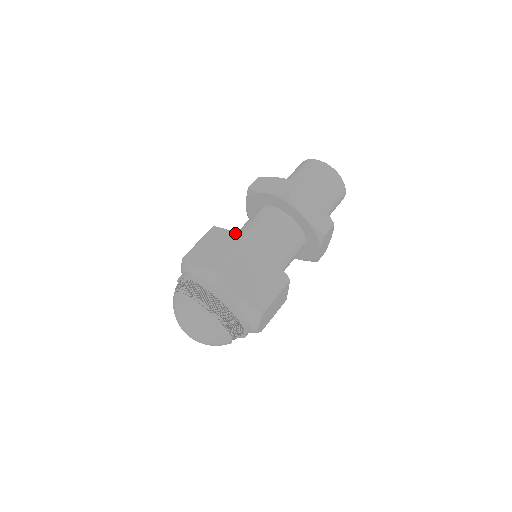
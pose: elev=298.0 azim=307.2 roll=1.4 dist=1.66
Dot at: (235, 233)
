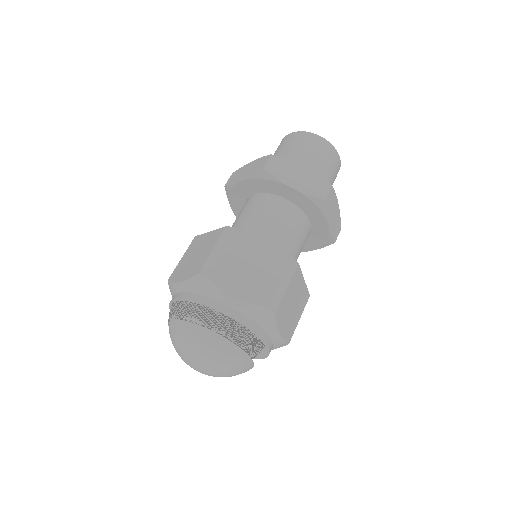
Dot at: (215, 231)
